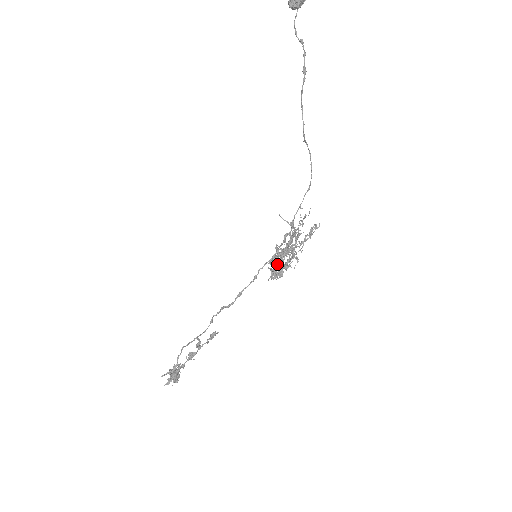
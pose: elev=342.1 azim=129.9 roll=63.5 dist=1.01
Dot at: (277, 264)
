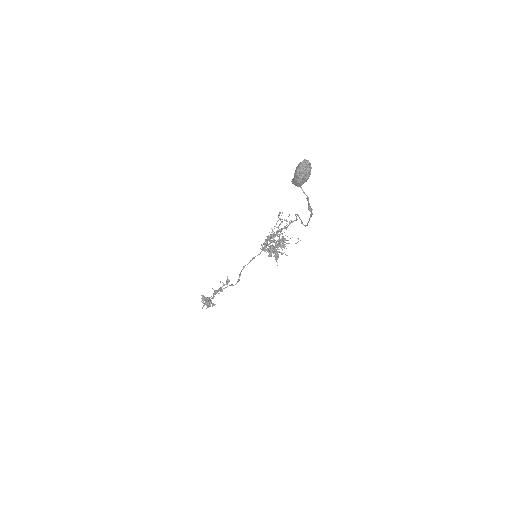
Dot at: occluded
